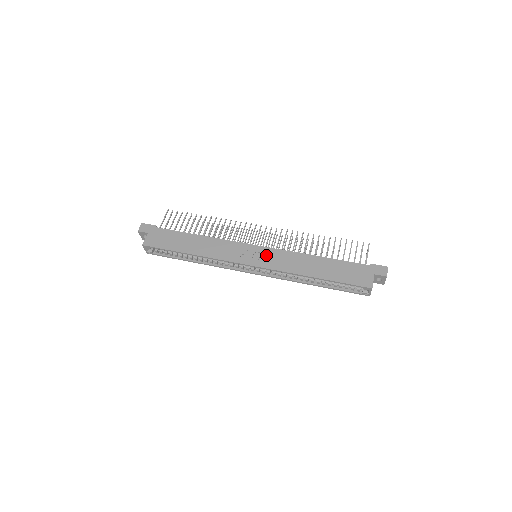
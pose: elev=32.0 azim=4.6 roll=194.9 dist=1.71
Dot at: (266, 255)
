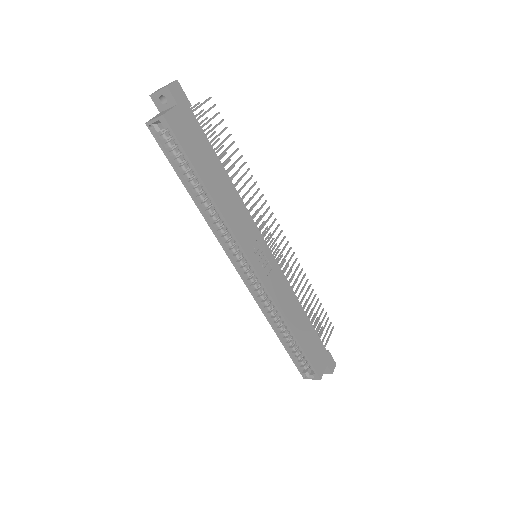
Dot at: (271, 268)
